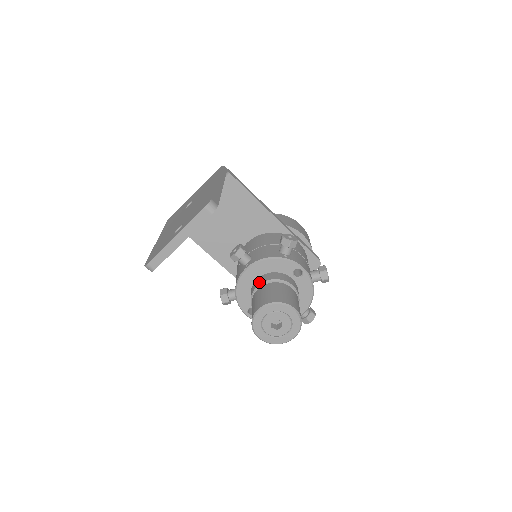
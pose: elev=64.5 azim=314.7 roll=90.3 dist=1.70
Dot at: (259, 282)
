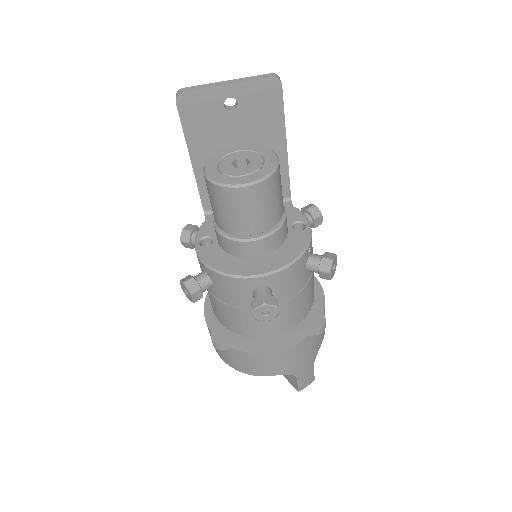
Dot at: occluded
